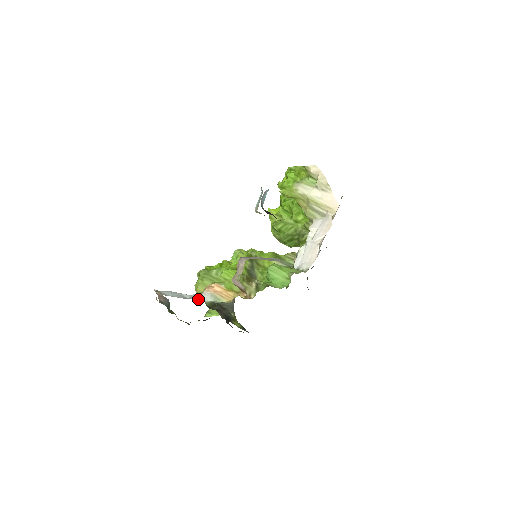
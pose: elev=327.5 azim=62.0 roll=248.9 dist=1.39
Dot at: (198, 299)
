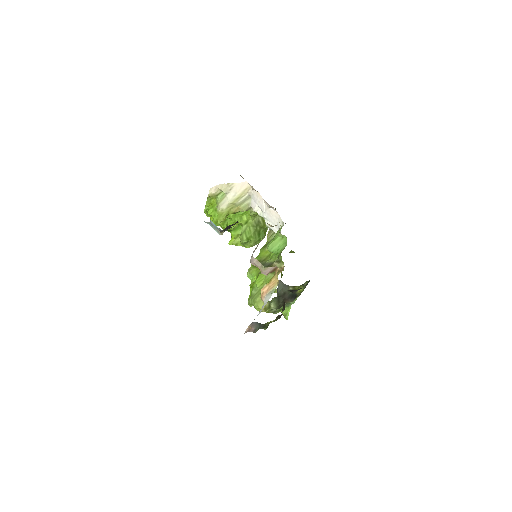
Dot at: occluded
